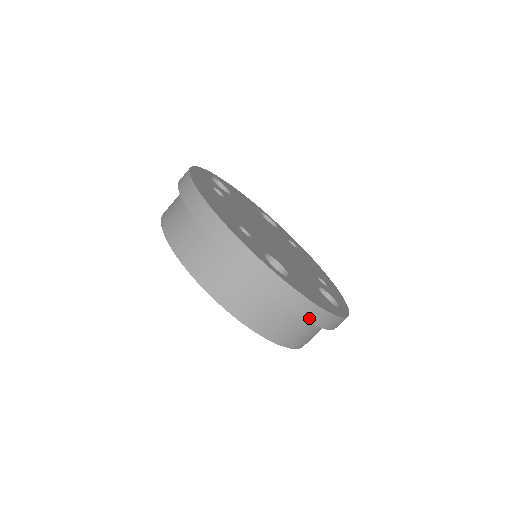
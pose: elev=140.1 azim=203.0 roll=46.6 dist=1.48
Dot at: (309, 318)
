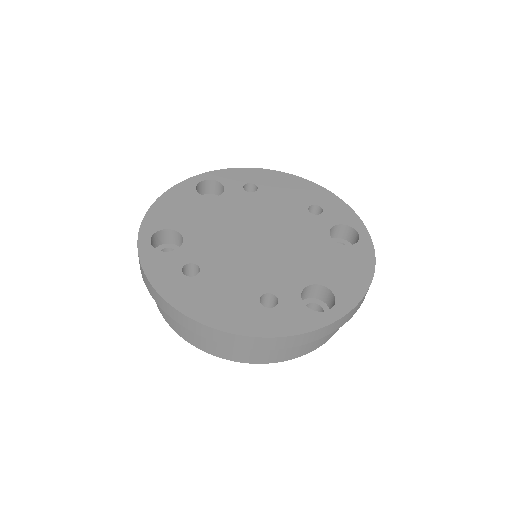
Dot at: occluded
